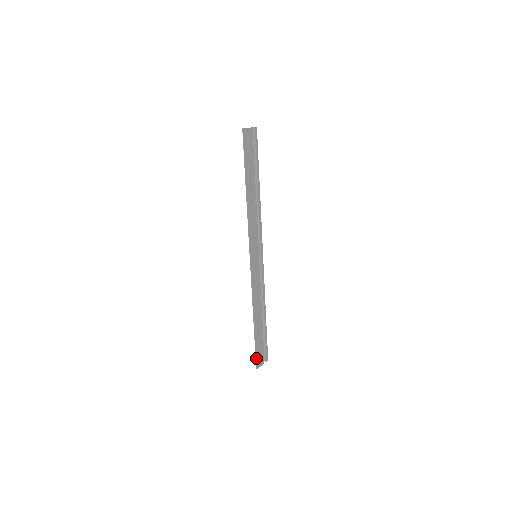
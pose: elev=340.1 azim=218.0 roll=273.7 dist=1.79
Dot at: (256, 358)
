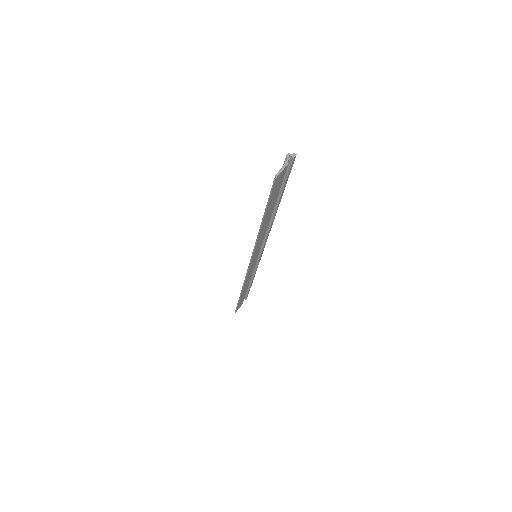
Dot at: (237, 308)
